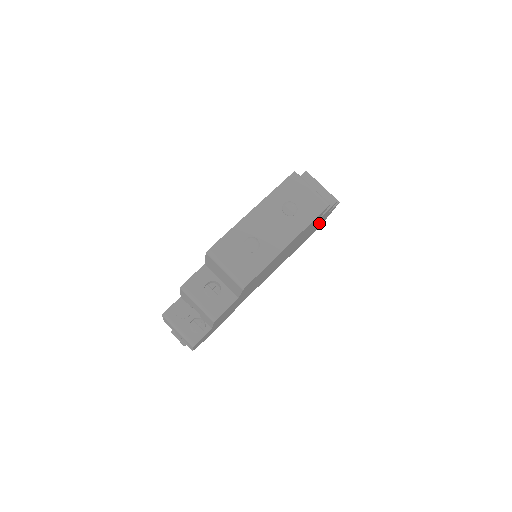
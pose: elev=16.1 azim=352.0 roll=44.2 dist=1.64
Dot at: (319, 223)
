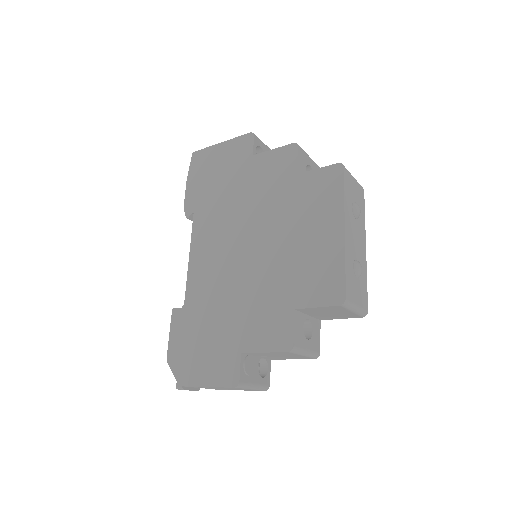
Dot at: occluded
